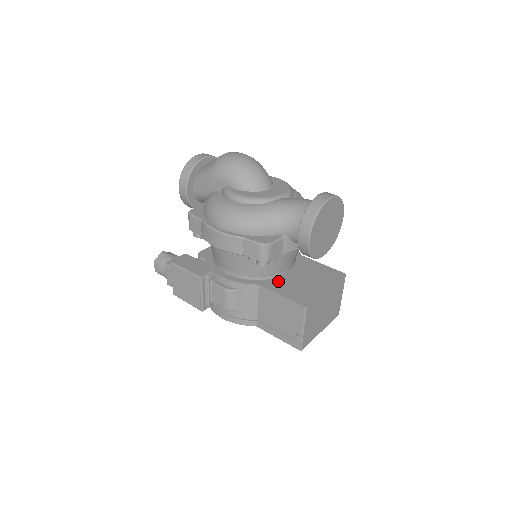
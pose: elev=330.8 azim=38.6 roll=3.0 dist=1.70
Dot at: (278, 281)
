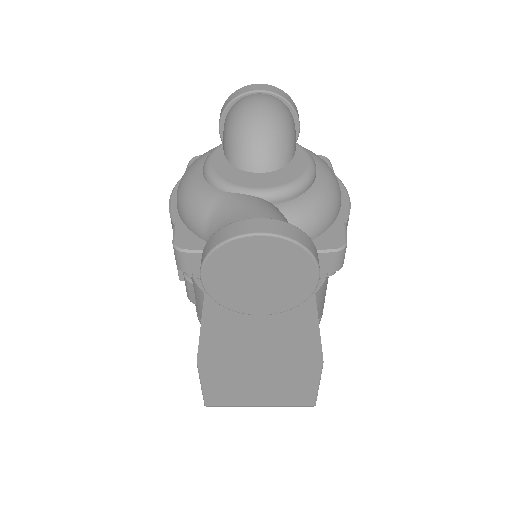
Dot at: occluded
